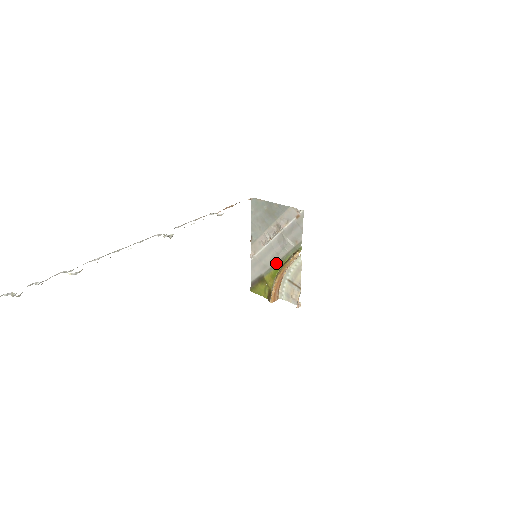
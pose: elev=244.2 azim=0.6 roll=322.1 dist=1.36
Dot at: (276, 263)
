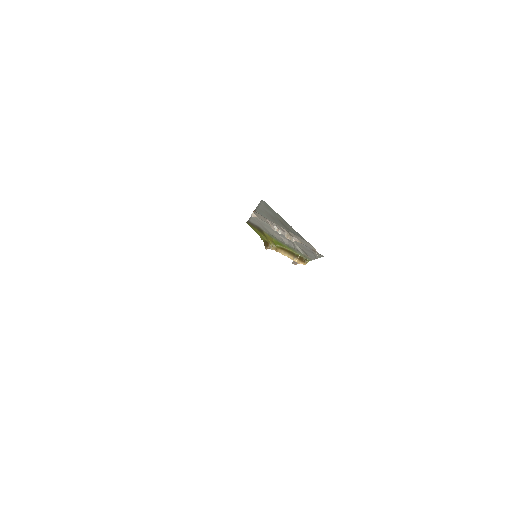
Dot at: (279, 240)
